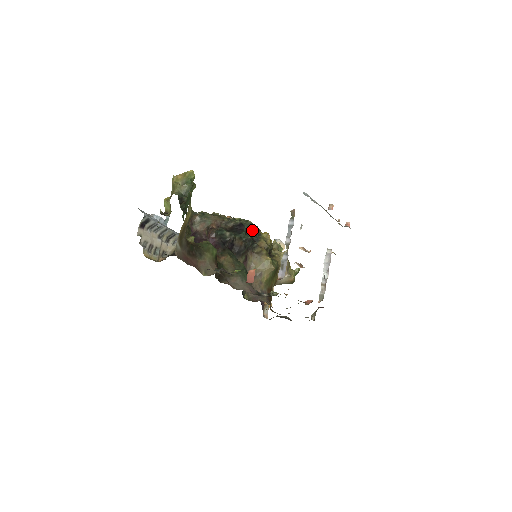
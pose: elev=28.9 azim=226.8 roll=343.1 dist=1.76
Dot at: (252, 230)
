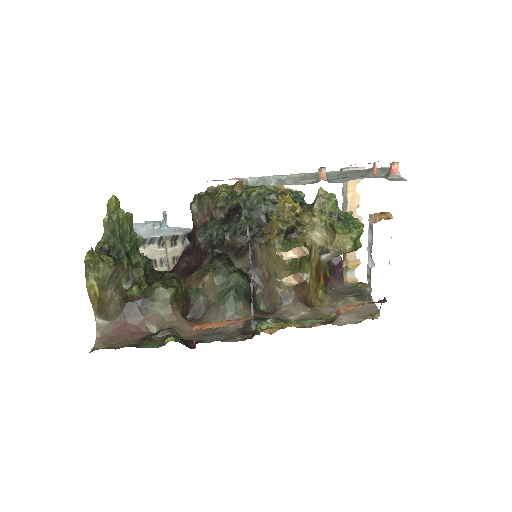
Dot at: (259, 206)
